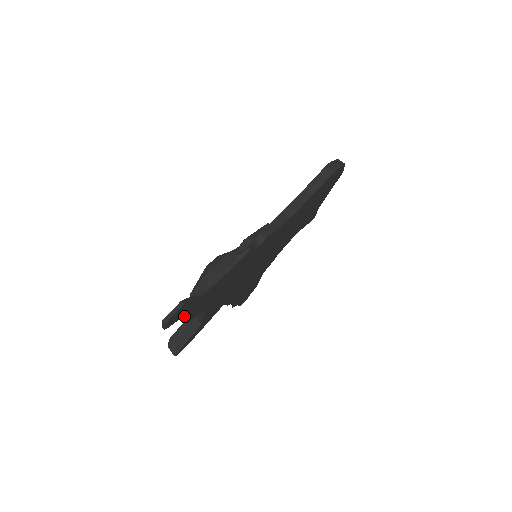
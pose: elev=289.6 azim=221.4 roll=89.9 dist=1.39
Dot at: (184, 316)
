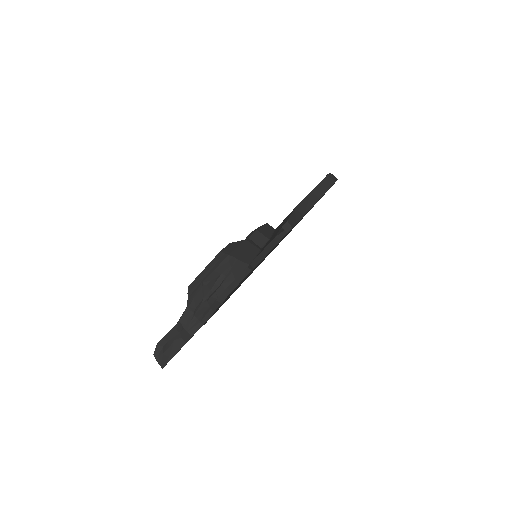
Dot at: occluded
